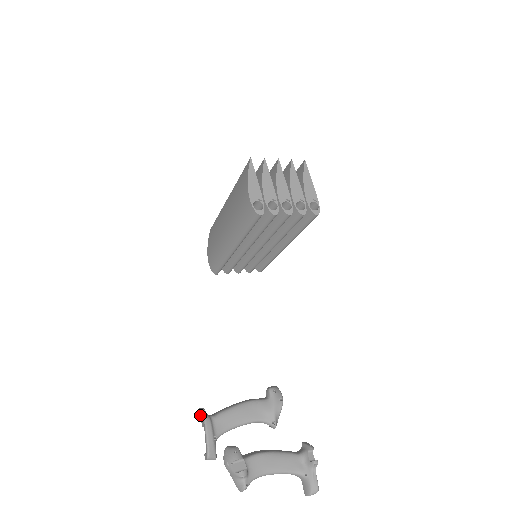
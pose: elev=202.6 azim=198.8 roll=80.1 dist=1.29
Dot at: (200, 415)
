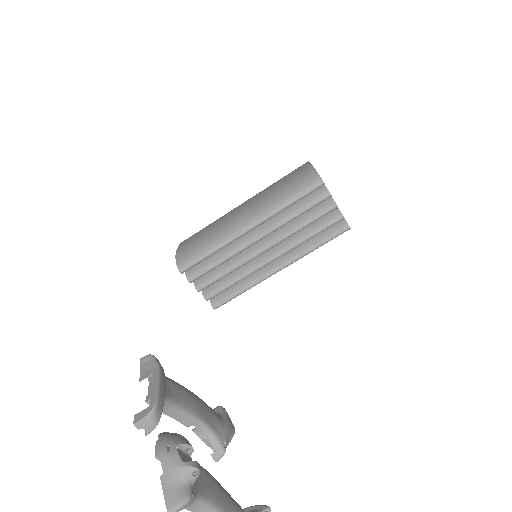
Dot at: (142, 365)
